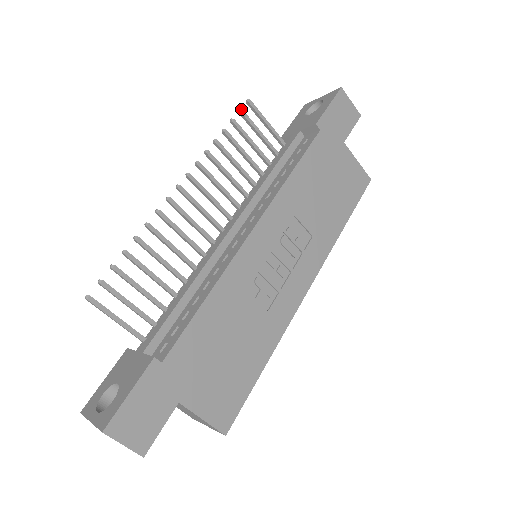
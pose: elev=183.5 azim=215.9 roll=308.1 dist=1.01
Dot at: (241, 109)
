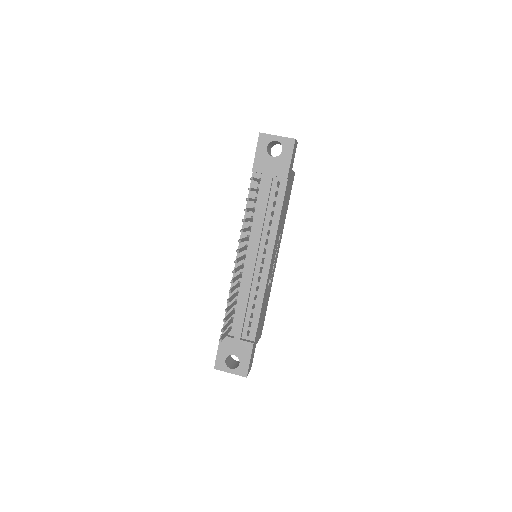
Dot at: (251, 189)
